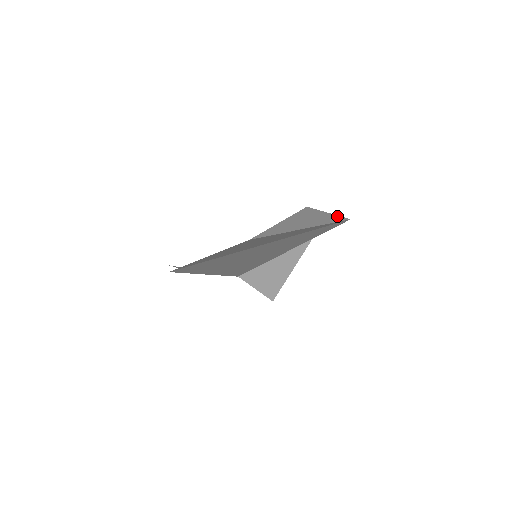
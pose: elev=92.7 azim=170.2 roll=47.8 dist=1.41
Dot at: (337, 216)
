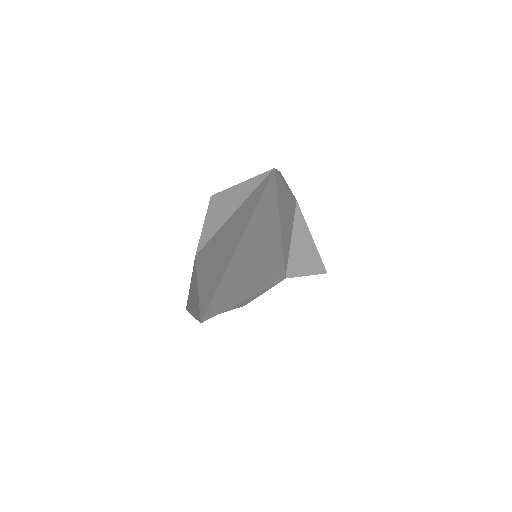
Dot at: (255, 177)
